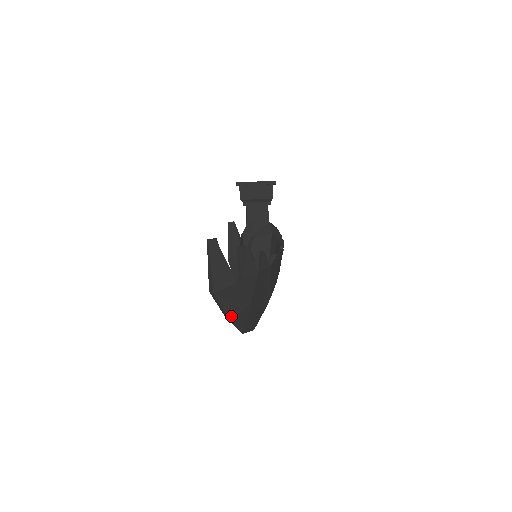
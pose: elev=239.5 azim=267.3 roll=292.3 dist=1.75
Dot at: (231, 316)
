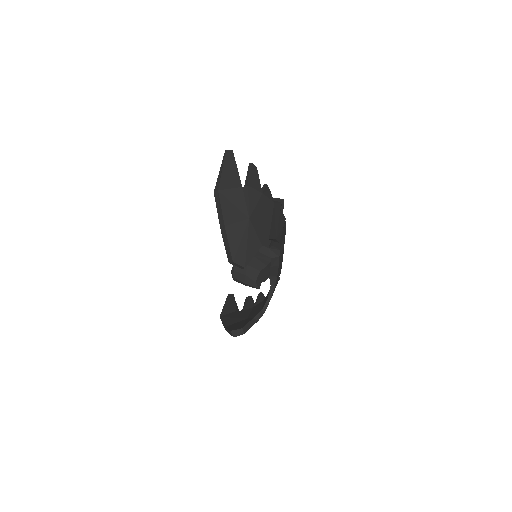
Dot at: (228, 223)
